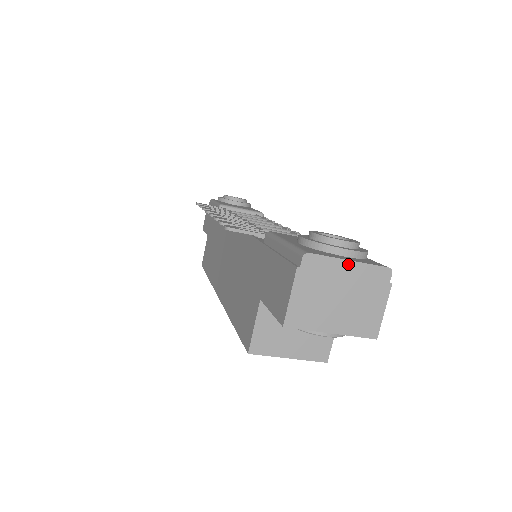
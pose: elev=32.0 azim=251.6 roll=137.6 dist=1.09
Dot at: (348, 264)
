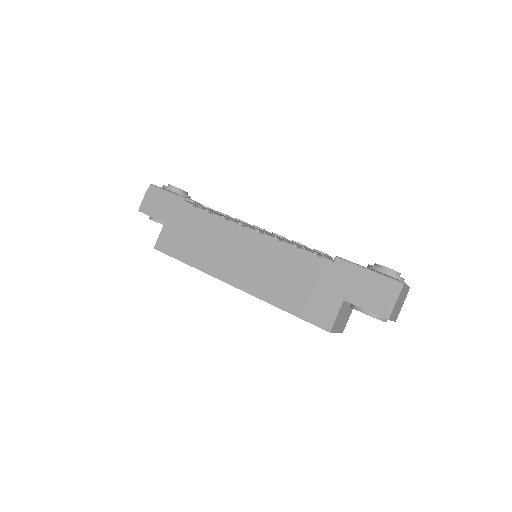
Dot at: (407, 287)
